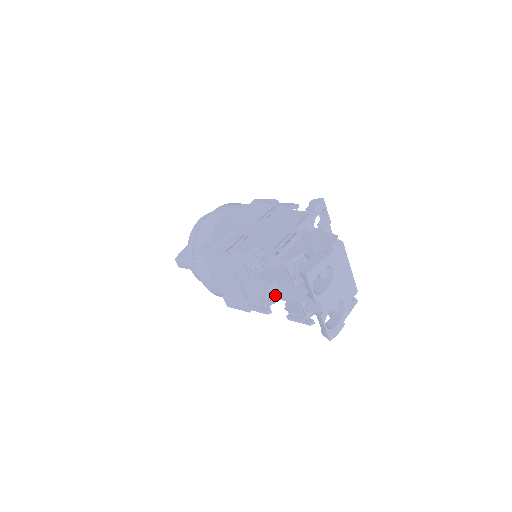
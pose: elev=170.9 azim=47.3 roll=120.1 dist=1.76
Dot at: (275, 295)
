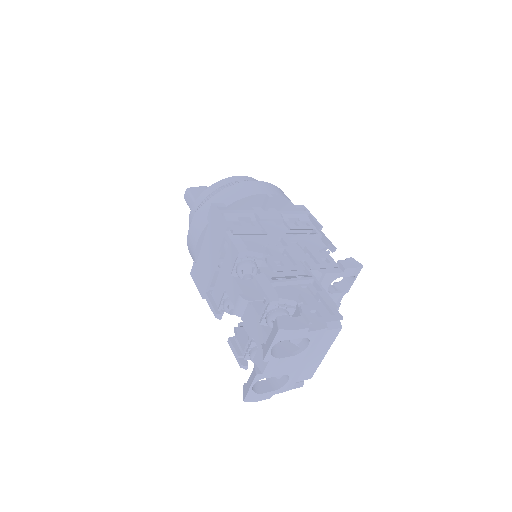
Dot at: (237, 311)
